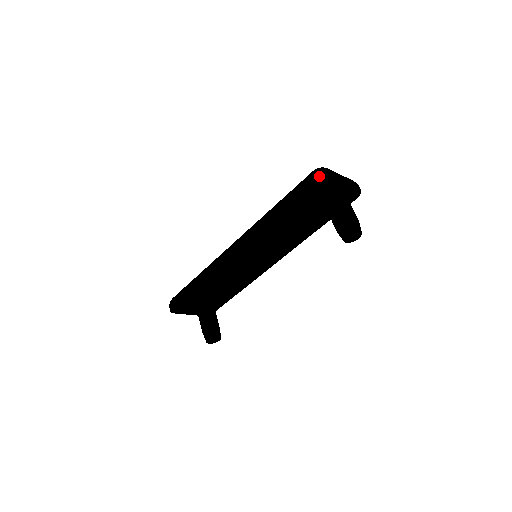
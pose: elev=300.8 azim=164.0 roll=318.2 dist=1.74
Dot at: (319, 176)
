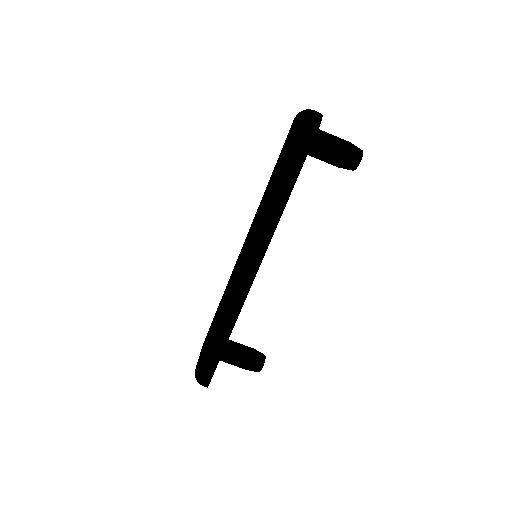
Dot at: (318, 126)
